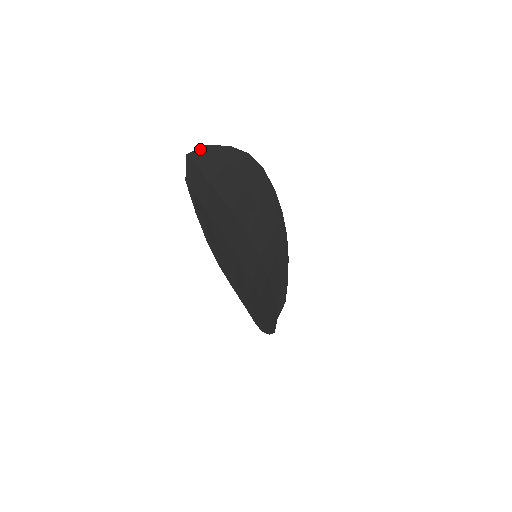
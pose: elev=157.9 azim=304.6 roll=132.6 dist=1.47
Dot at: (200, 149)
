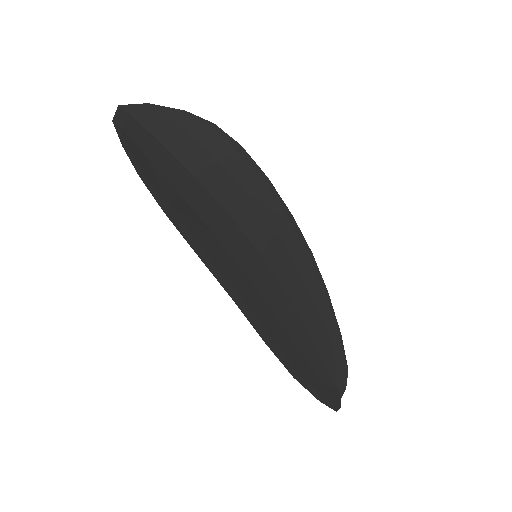
Dot at: (140, 105)
